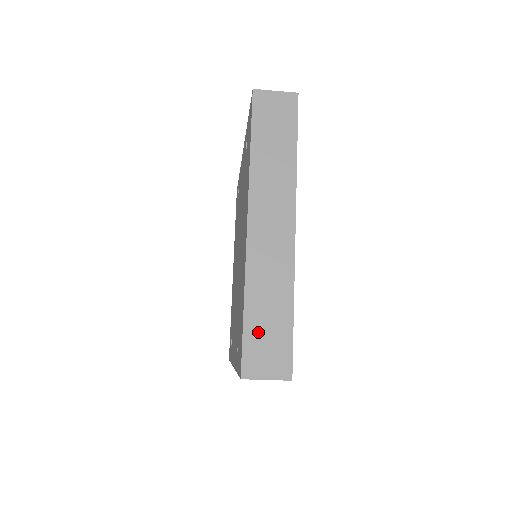
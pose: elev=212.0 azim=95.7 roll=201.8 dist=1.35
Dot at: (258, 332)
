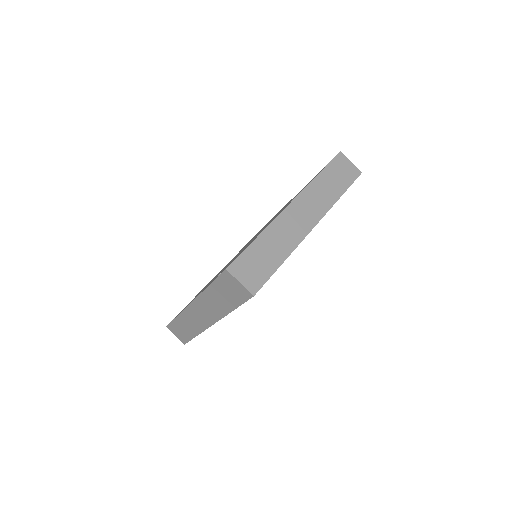
Dot at: (255, 255)
